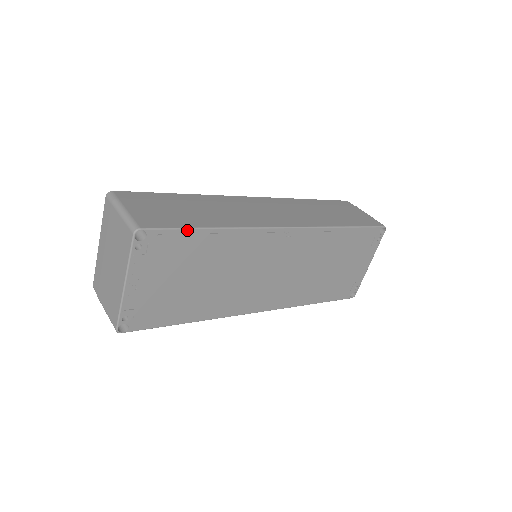
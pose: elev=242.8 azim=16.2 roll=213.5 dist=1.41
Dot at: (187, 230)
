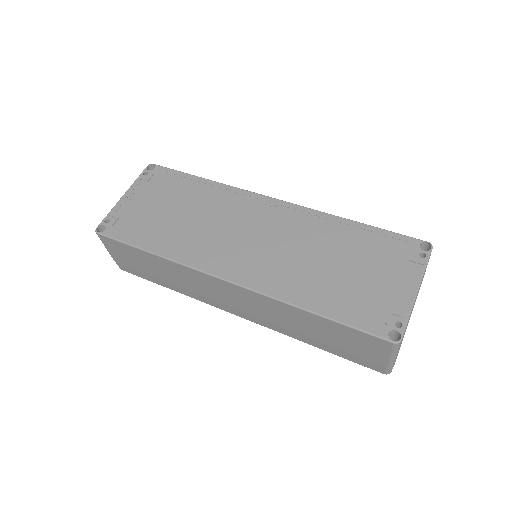
Dot at: (183, 173)
